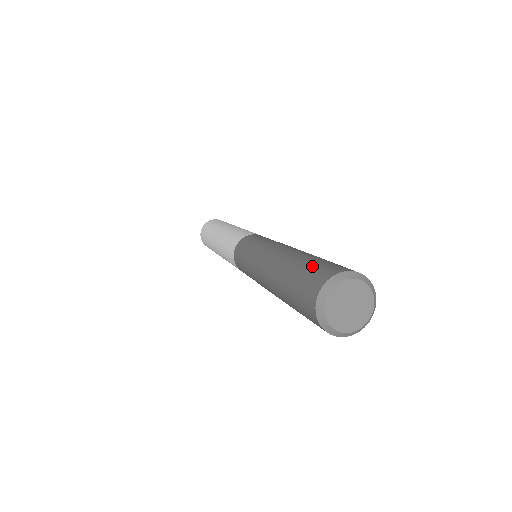
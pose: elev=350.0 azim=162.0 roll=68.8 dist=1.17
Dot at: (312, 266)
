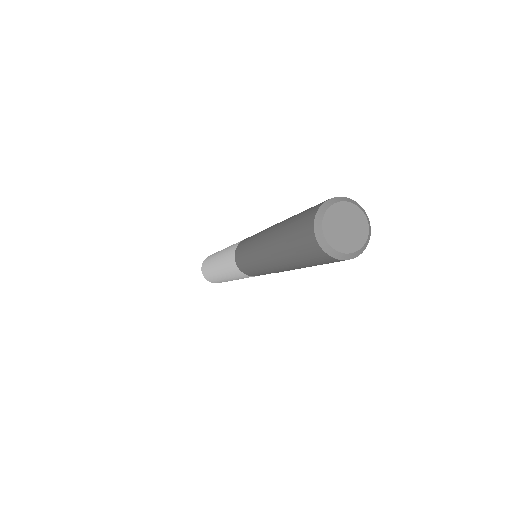
Dot at: (306, 210)
